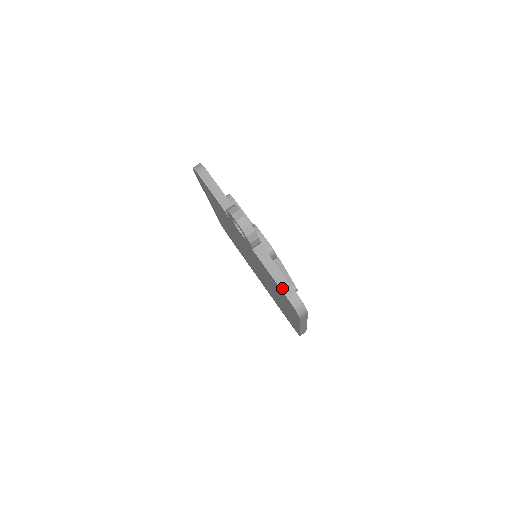
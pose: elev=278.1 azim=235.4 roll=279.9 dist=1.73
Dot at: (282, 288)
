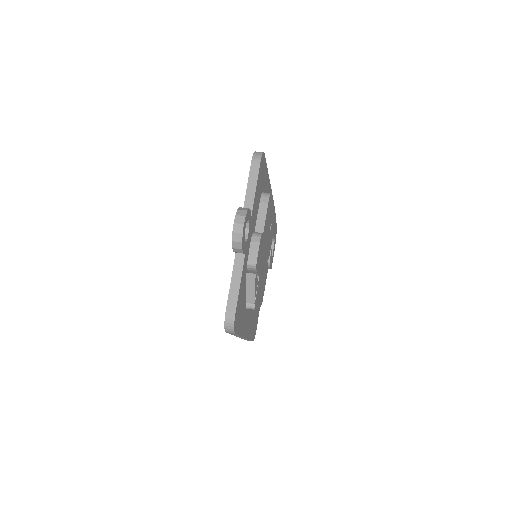
Dot at: (229, 300)
